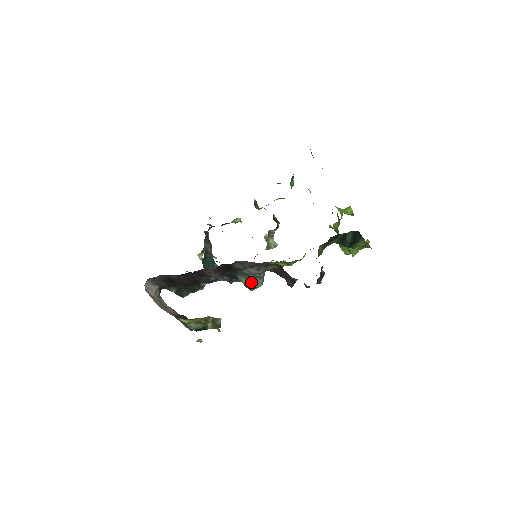
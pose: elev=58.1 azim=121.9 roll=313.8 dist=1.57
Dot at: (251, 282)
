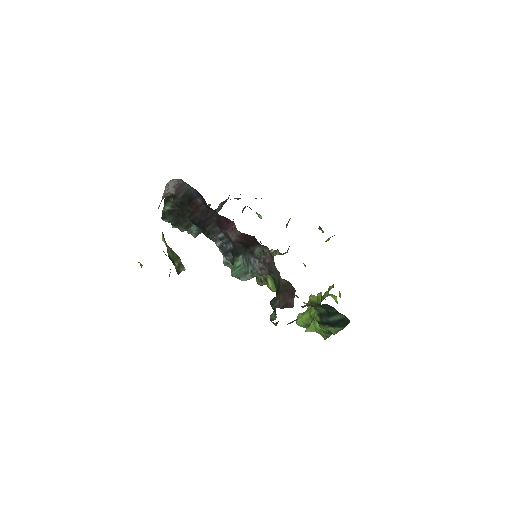
Dot at: (242, 270)
